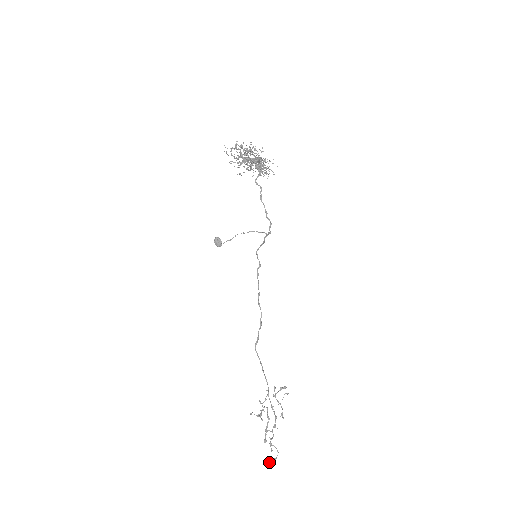
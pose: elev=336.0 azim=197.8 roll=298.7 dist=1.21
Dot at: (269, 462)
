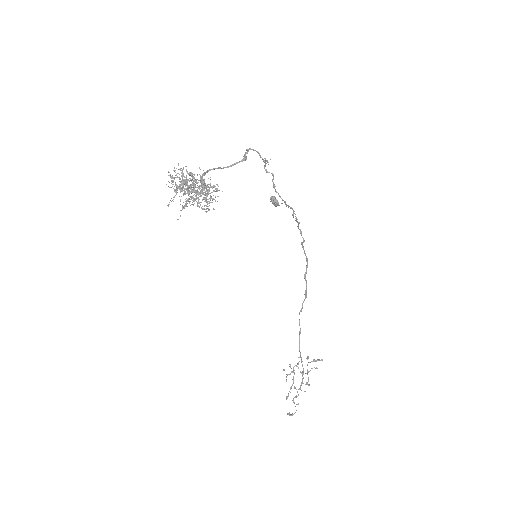
Dot at: (288, 414)
